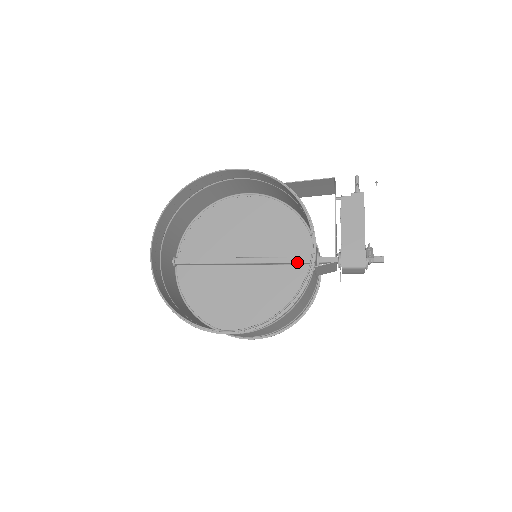
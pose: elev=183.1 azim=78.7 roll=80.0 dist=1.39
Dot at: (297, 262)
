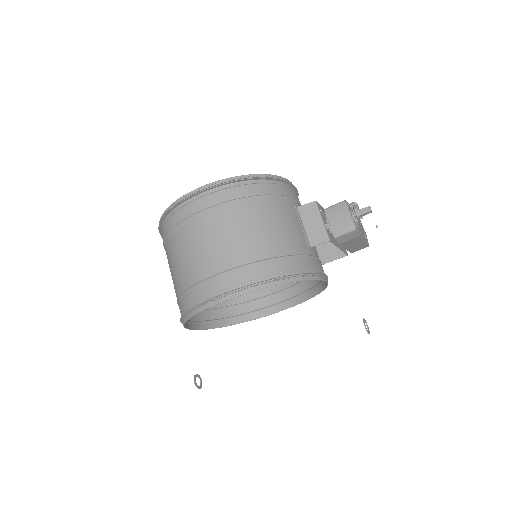
Dot at: occluded
